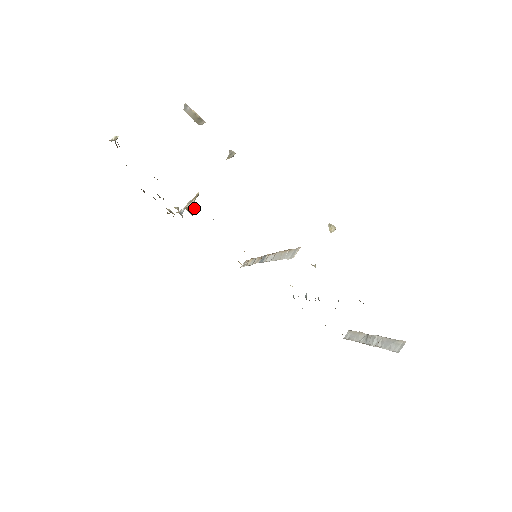
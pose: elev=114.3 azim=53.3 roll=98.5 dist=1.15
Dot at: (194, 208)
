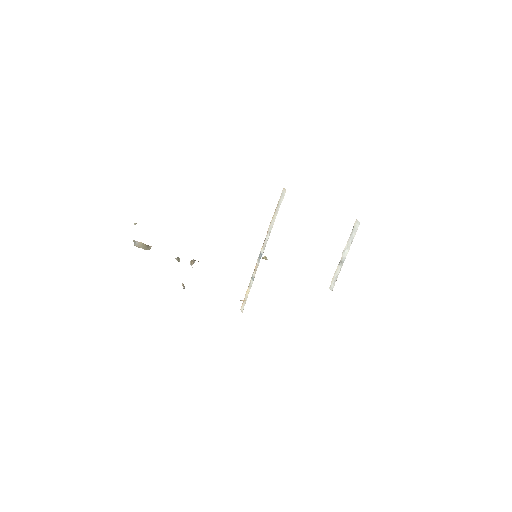
Dot at: (198, 261)
